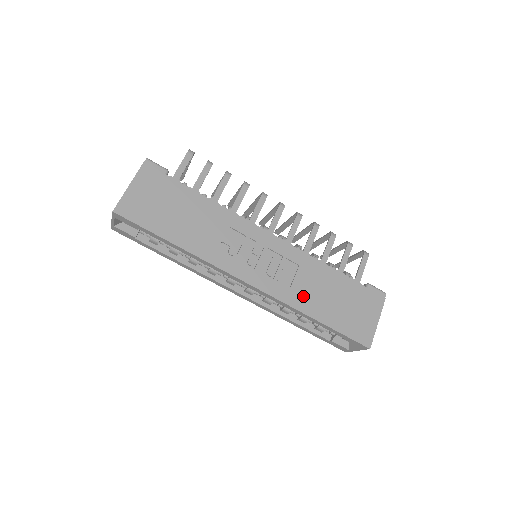
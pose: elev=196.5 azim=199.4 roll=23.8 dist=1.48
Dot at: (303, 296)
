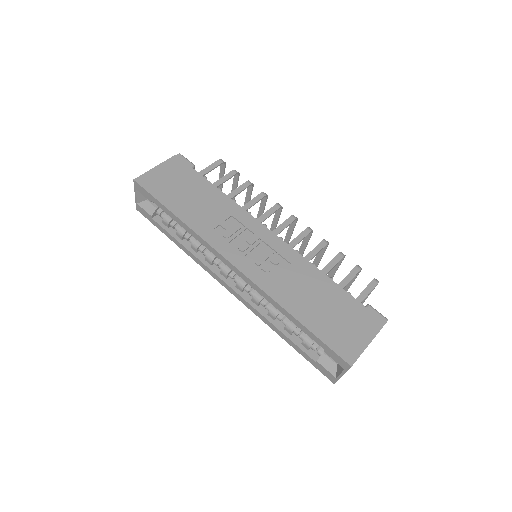
Dot at: (287, 291)
